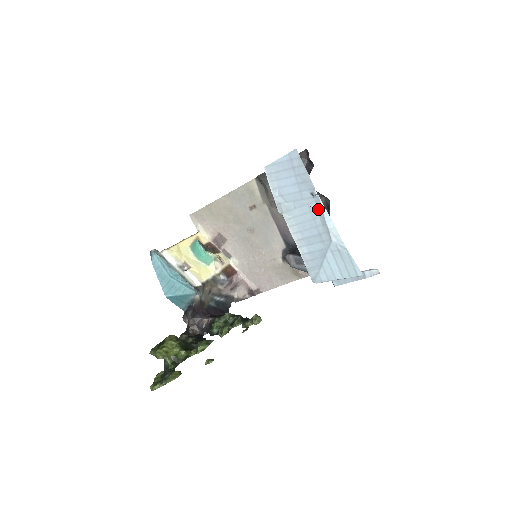
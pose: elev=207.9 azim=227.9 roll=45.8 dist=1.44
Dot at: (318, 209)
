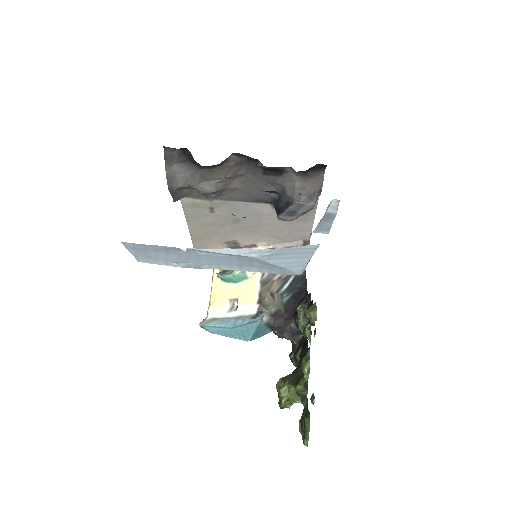
Dot at: (207, 253)
